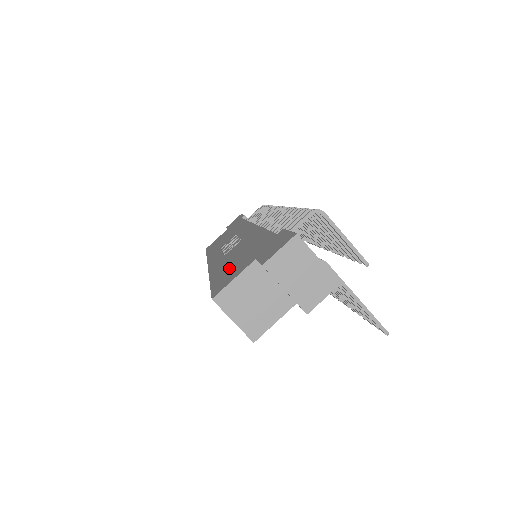
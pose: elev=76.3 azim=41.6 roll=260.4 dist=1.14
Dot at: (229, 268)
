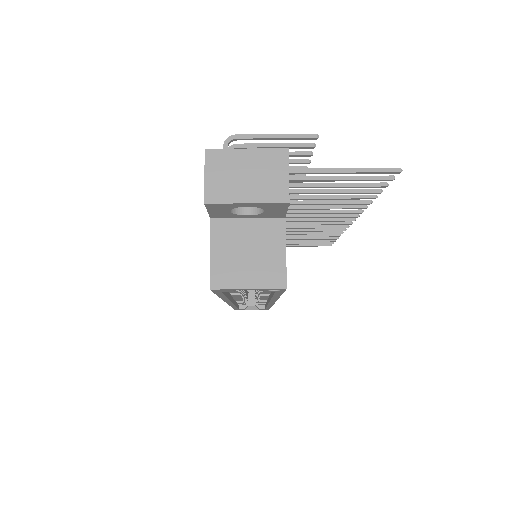
Dot at: occluded
